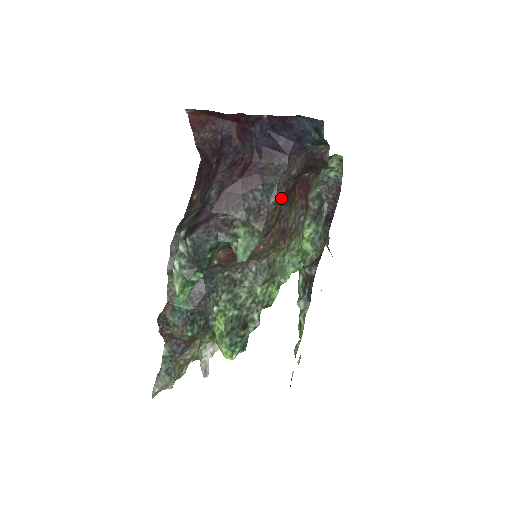
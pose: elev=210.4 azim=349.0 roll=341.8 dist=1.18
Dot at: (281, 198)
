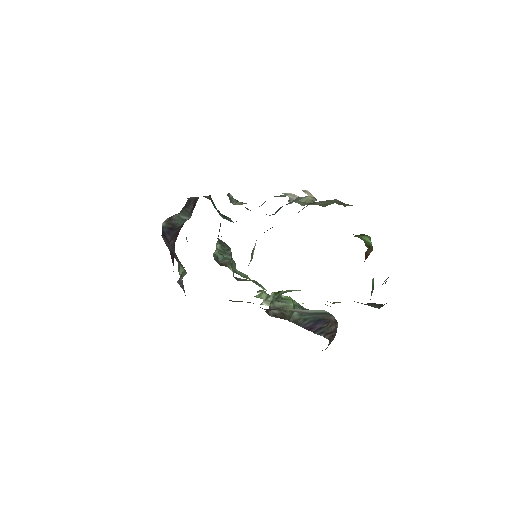
Dot at: occluded
